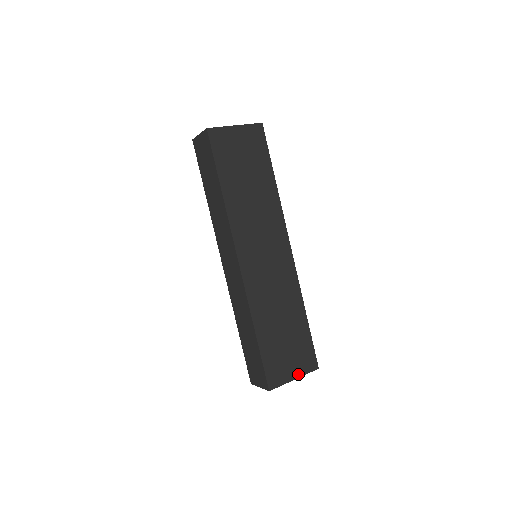
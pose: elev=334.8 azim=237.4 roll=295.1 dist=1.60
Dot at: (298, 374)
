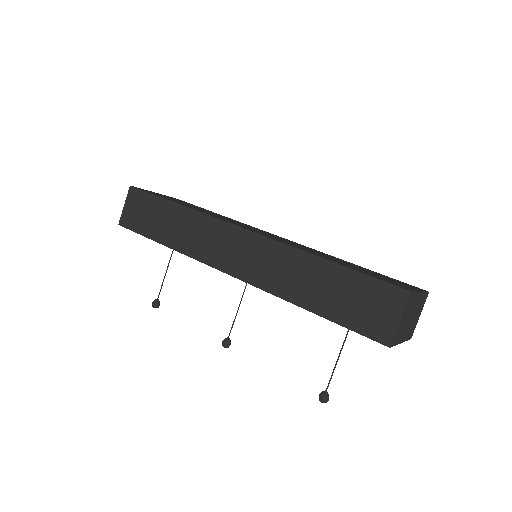
Dot at: occluded
